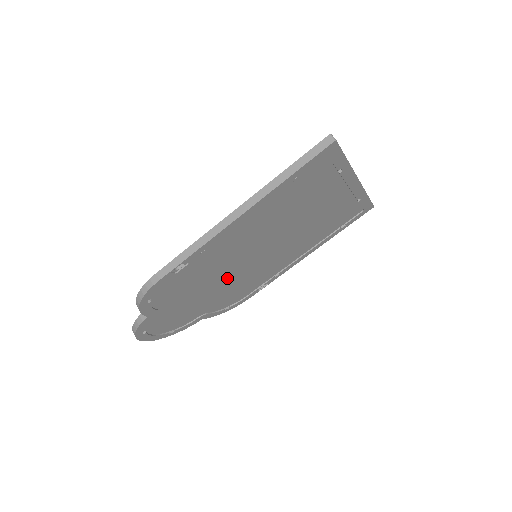
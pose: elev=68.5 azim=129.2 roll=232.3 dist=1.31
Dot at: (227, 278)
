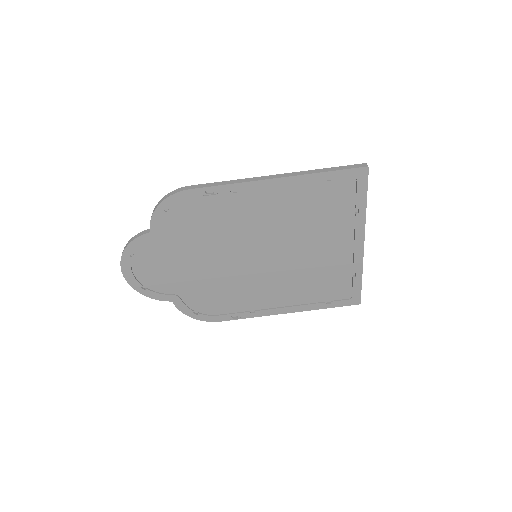
Dot at: (223, 260)
